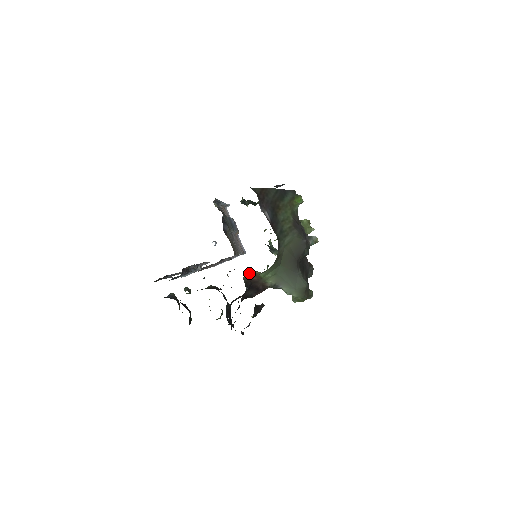
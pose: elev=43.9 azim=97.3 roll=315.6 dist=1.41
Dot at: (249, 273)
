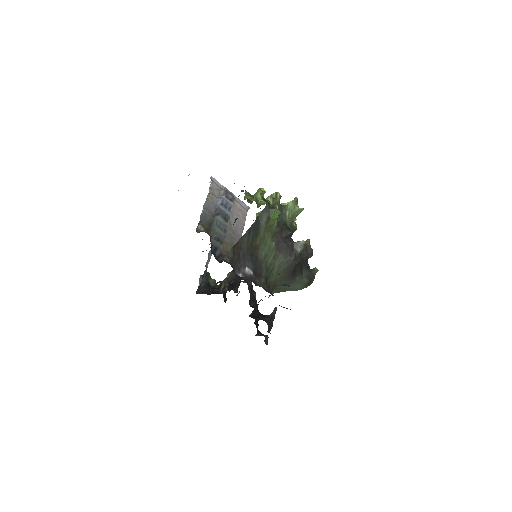
Dot at: occluded
